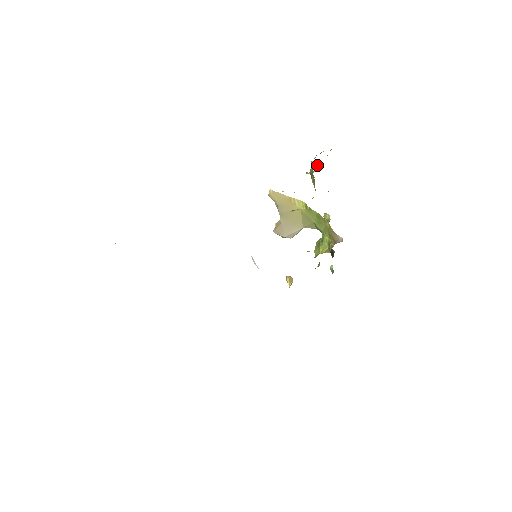
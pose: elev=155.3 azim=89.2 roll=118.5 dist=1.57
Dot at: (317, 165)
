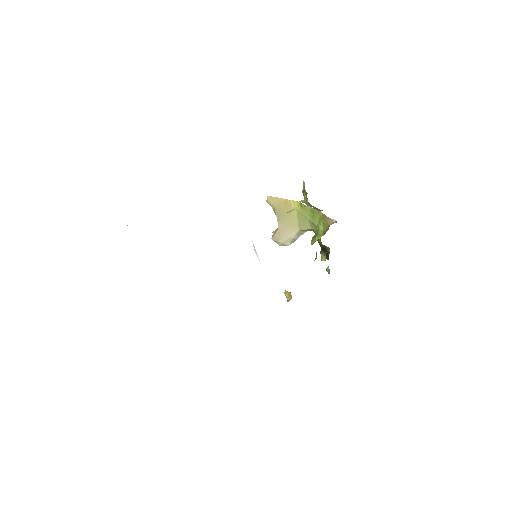
Dot at: occluded
